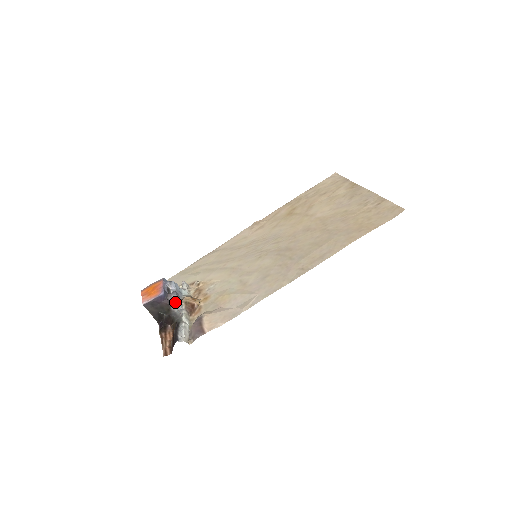
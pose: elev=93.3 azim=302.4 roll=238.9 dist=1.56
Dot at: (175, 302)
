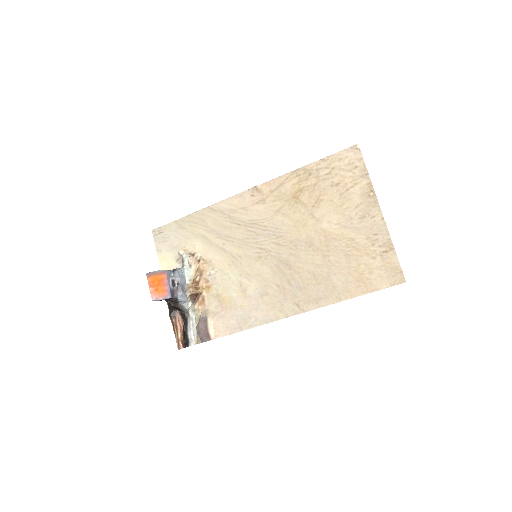
Dot at: (181, 299)
